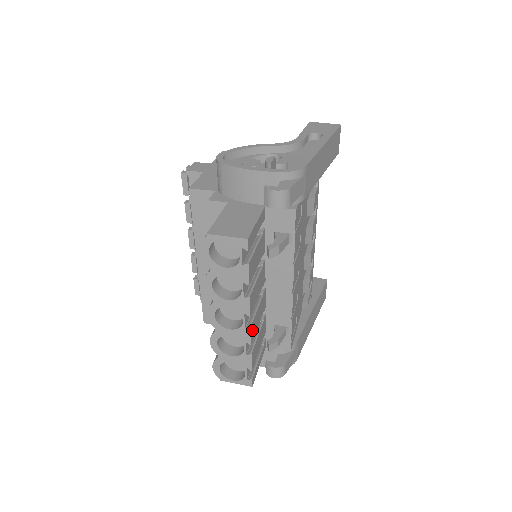
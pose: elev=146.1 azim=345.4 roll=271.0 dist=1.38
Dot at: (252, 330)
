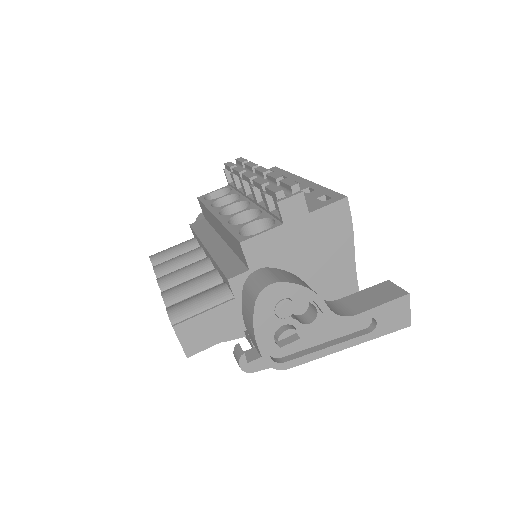
Dot at: occluded
